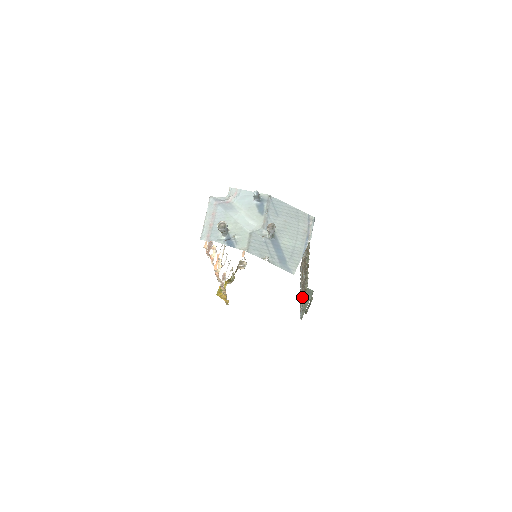
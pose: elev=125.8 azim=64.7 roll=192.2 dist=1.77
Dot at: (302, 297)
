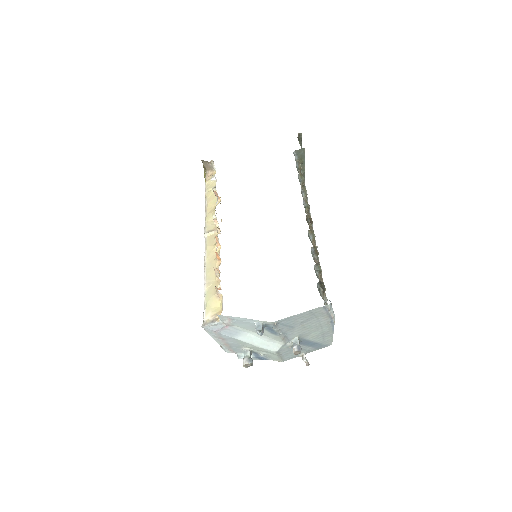
Dot at: occluded
